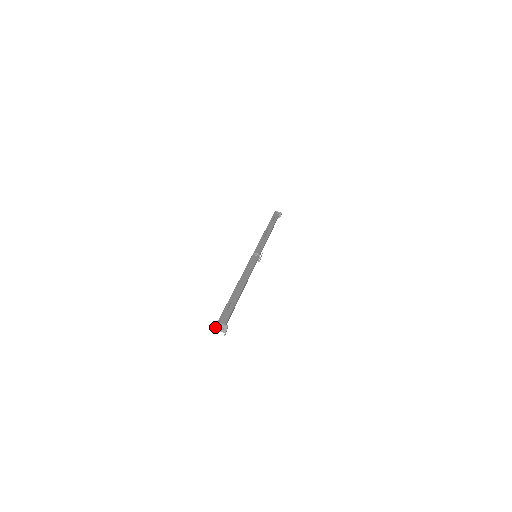
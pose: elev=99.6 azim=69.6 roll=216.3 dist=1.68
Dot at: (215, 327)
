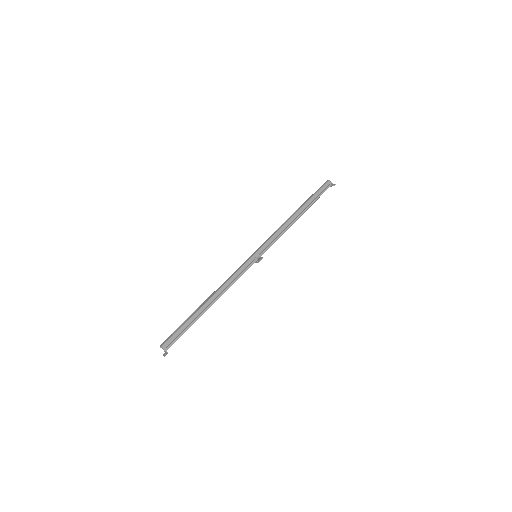
Dot at: (160, 346)
